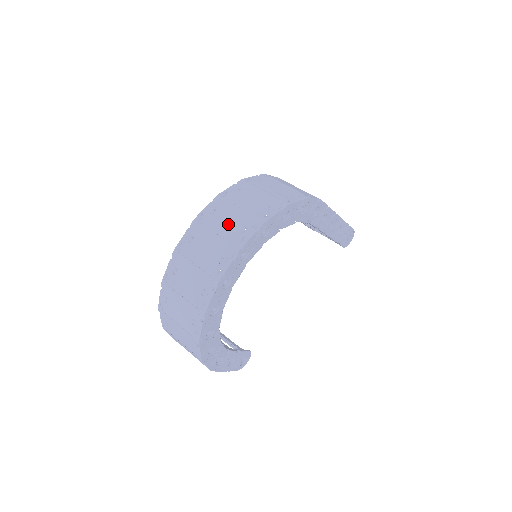
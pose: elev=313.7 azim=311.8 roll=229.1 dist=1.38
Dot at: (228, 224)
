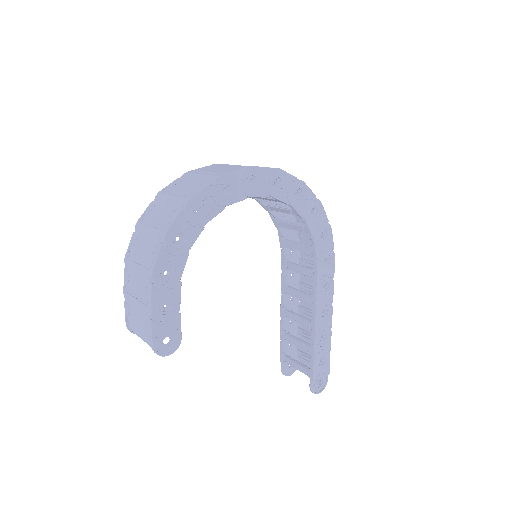
Dot at: occluded
